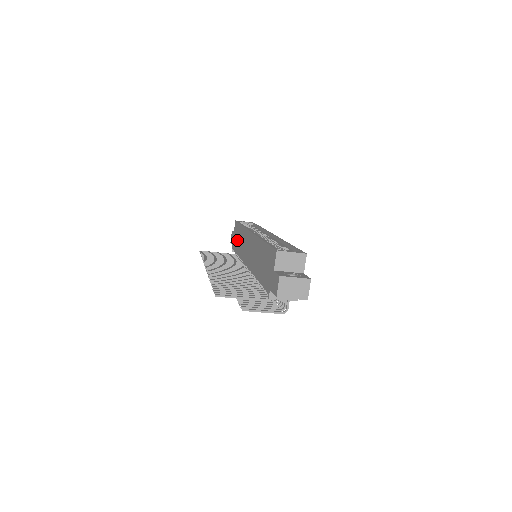
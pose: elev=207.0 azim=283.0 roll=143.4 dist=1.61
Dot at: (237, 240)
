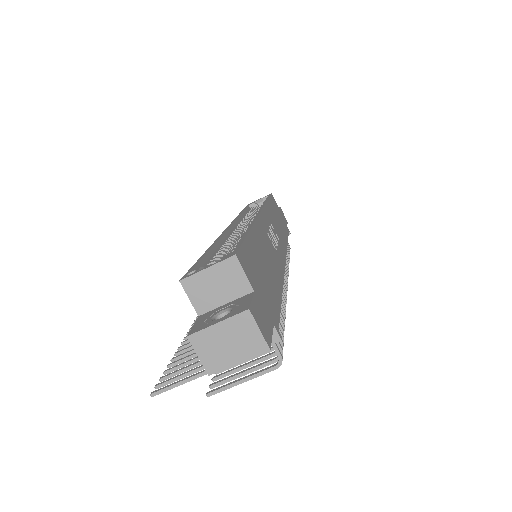
Dot at: occluded
